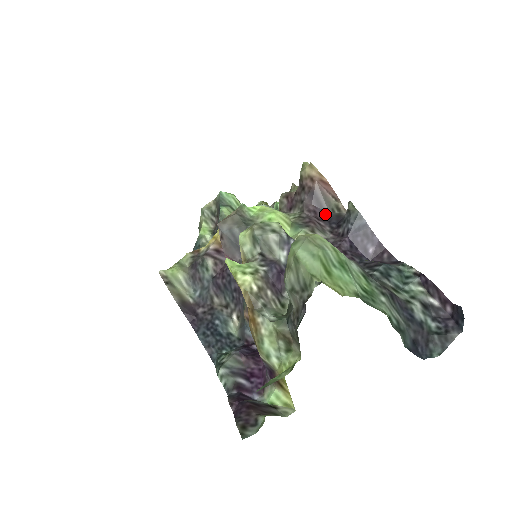
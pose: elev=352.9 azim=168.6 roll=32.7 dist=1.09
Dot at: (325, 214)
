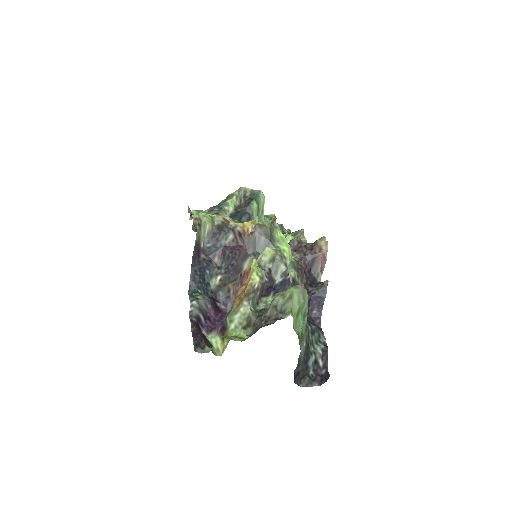
Dot at: (309, 272)
